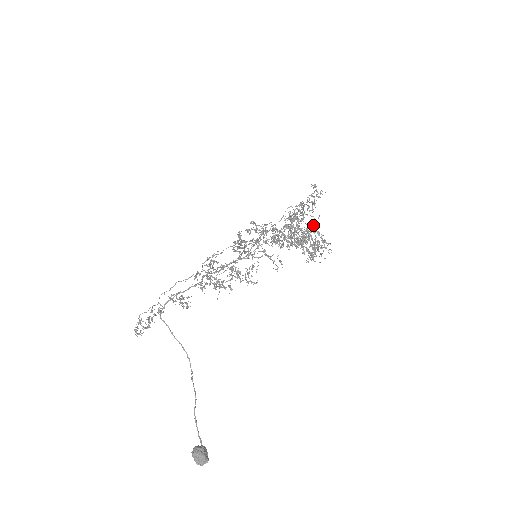
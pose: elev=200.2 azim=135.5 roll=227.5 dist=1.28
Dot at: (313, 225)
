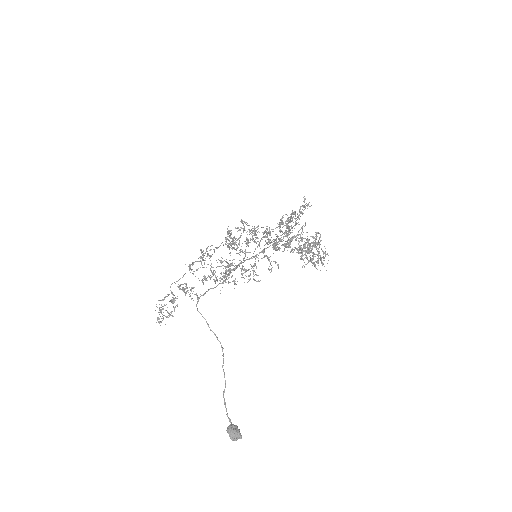
Dot at: occluded
